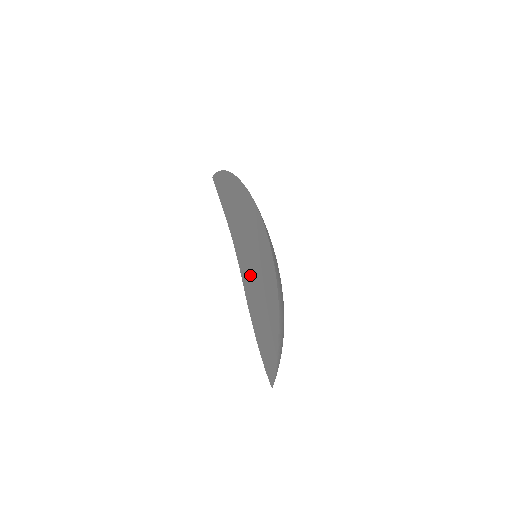
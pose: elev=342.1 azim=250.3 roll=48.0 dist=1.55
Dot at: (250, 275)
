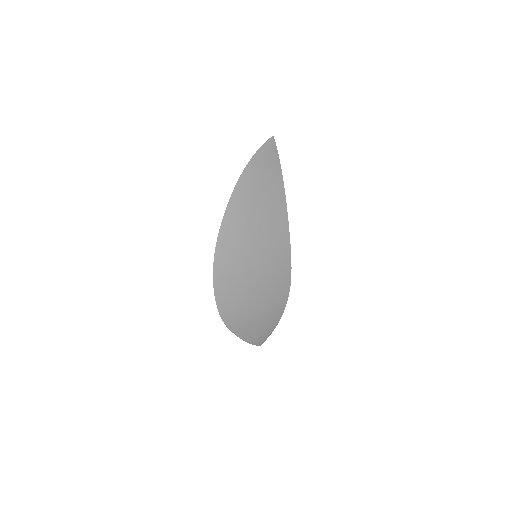
Dot at: occluded
